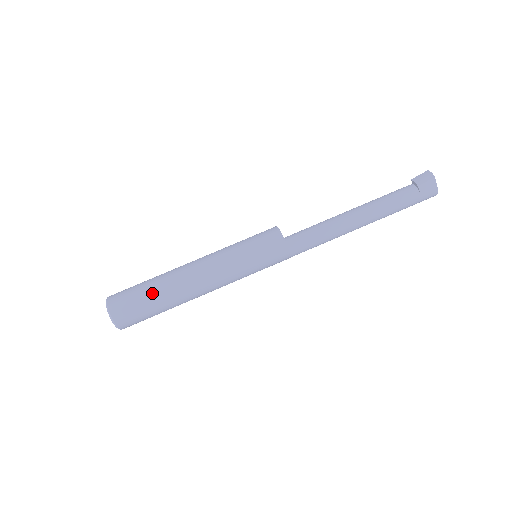
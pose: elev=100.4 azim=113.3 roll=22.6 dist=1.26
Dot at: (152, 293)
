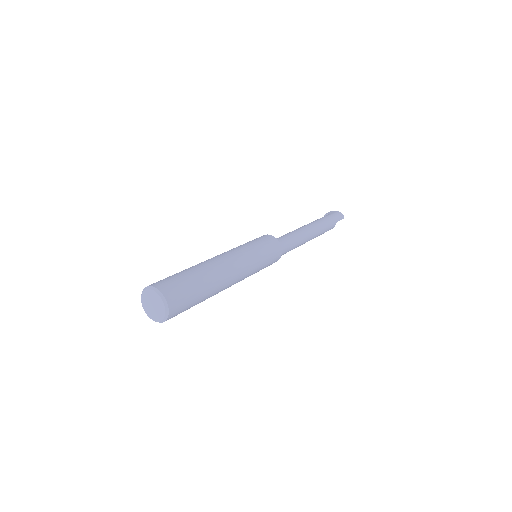
Dot at: (181, 271)
